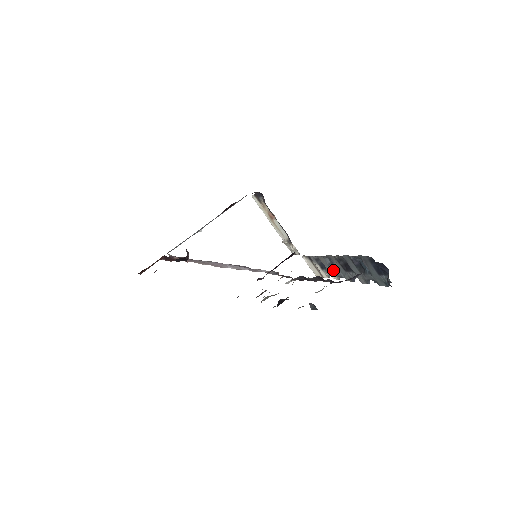
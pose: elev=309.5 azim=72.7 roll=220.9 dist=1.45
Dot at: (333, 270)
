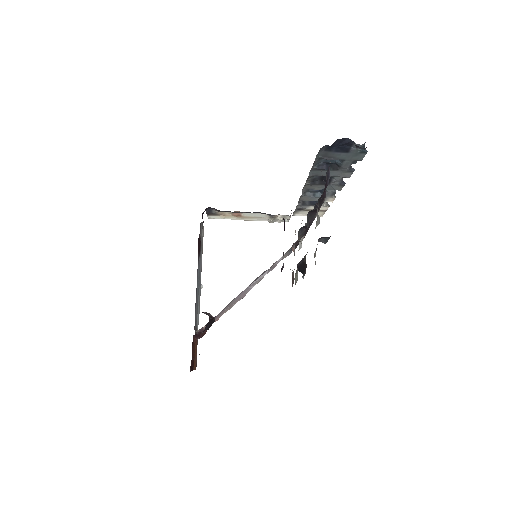
Dot at: occluded
